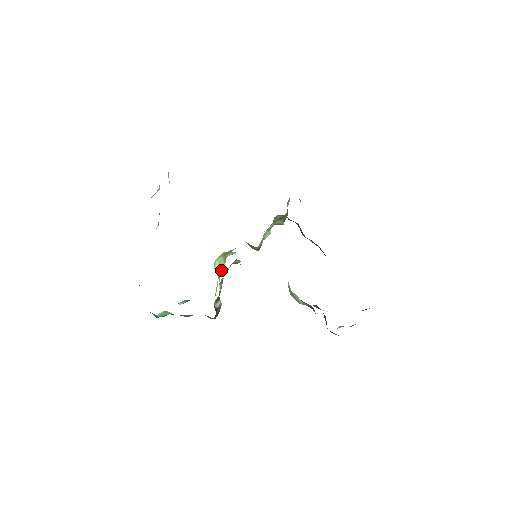
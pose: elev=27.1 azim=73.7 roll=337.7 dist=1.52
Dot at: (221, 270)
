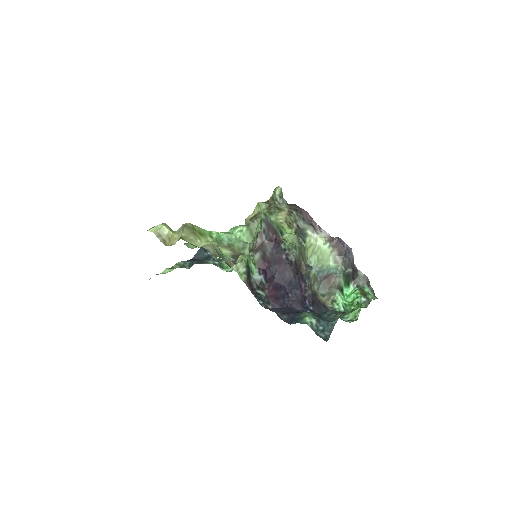
Dot at: occluded
